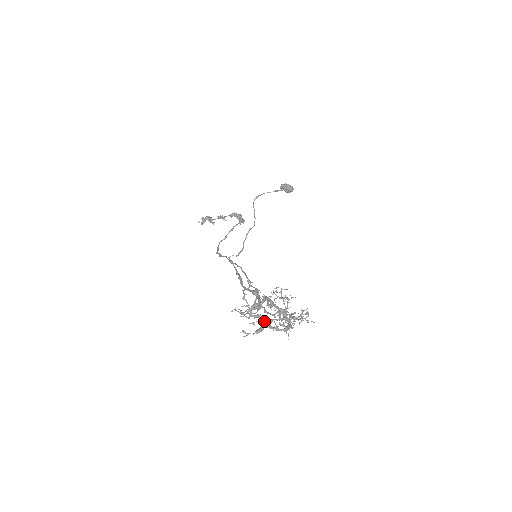
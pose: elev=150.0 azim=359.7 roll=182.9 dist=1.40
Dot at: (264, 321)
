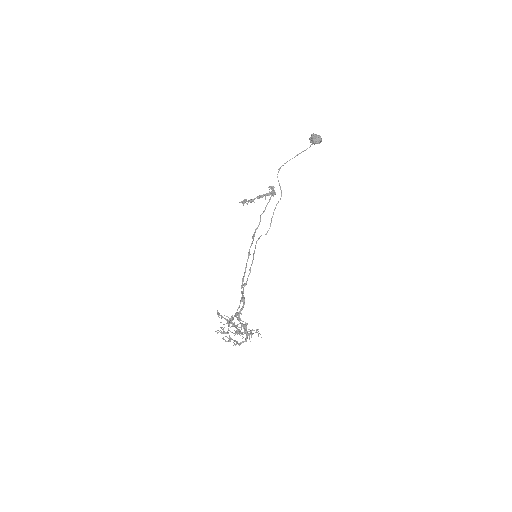
Dot at: occluded
